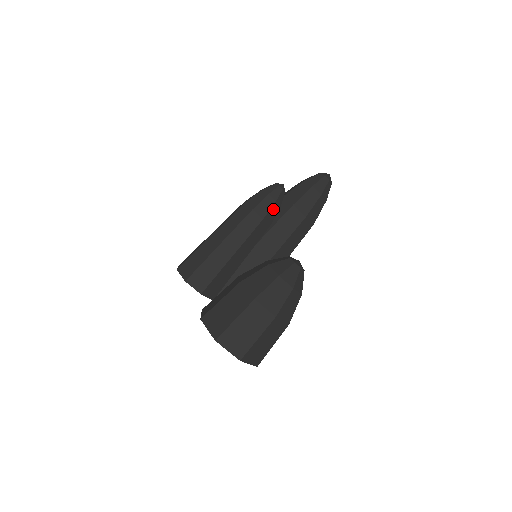
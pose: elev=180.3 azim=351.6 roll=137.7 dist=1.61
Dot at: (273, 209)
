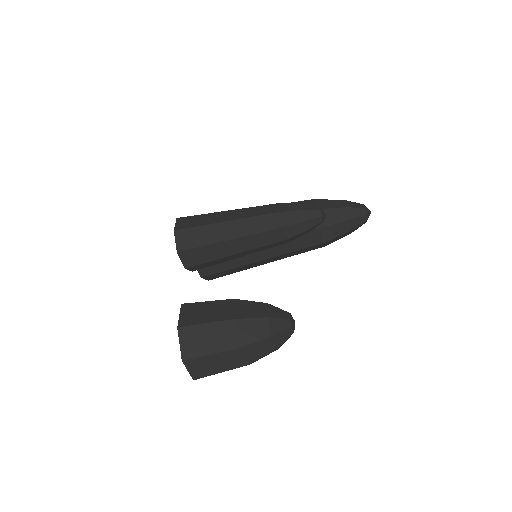
Dot at: (301, 234)
